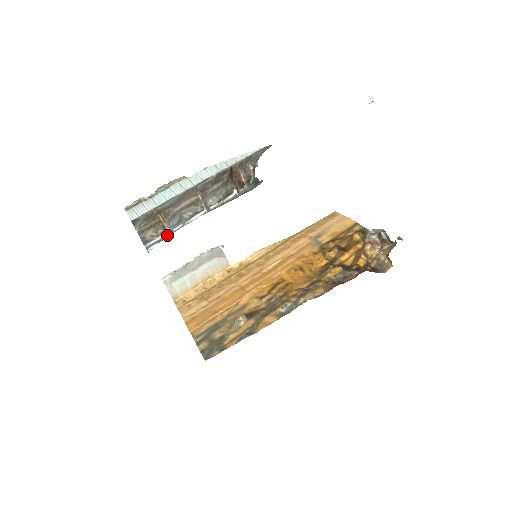
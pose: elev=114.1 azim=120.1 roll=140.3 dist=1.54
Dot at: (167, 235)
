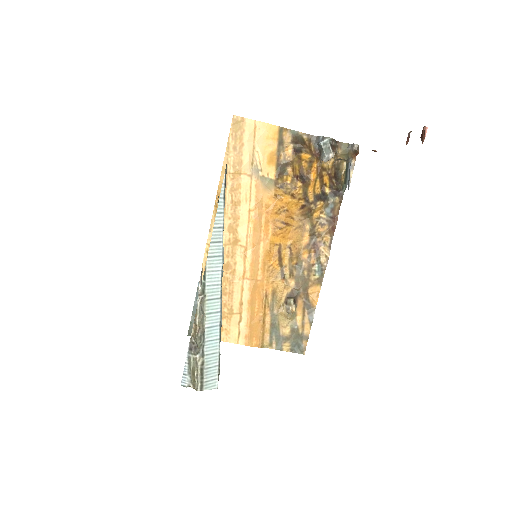
Dot at: occluded
